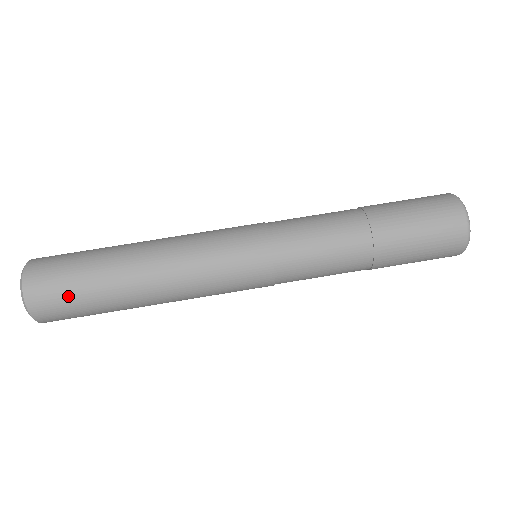
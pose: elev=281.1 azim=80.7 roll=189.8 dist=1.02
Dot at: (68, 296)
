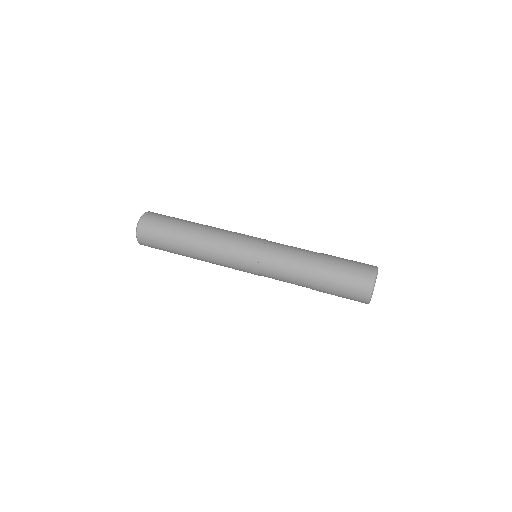
Dot at: (156, 235)
